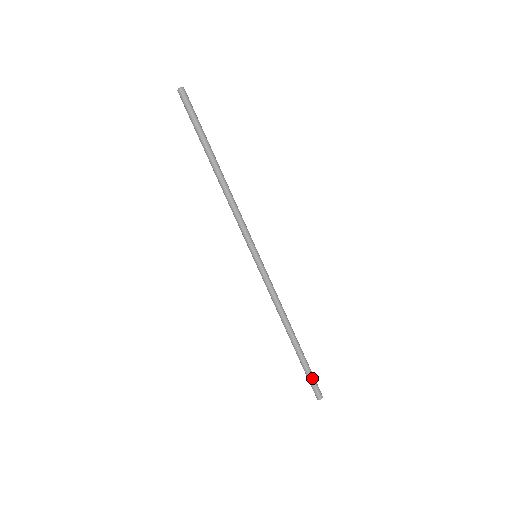
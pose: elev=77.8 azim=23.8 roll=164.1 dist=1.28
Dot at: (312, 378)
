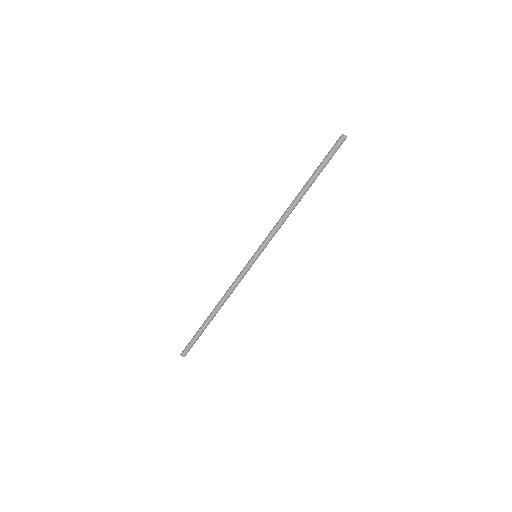
Dot at: (193, 342)
